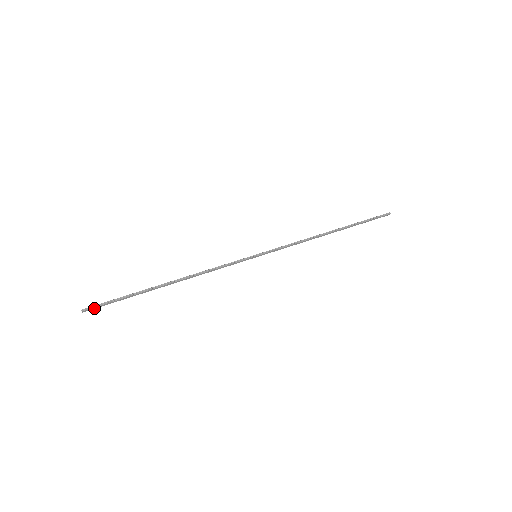
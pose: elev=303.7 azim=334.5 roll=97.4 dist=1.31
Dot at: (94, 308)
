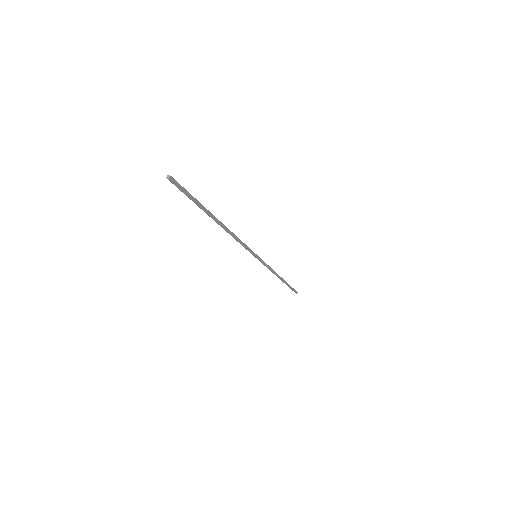
Dot at: (177, 185)
